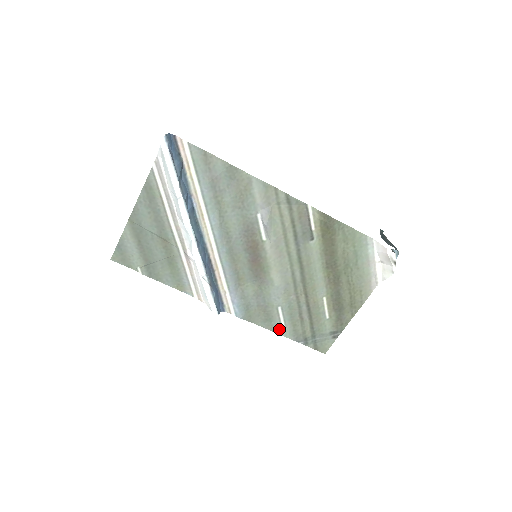
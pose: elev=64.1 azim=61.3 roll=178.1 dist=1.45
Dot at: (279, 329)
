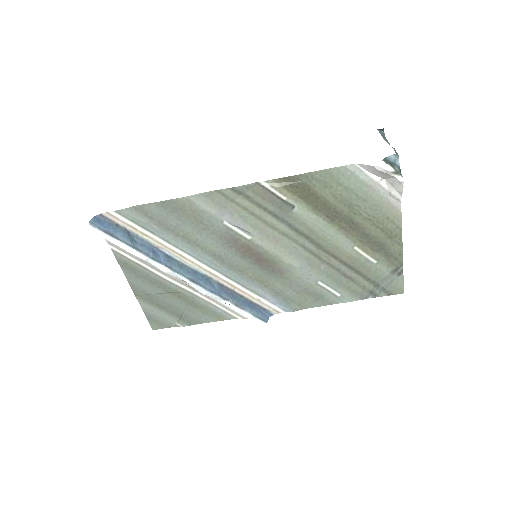
Dot at: (337, 299)
